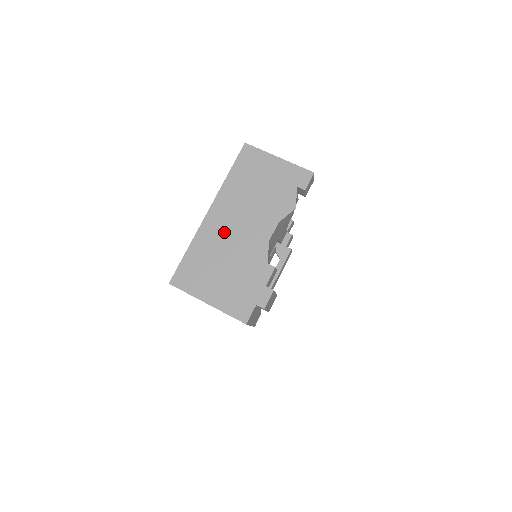
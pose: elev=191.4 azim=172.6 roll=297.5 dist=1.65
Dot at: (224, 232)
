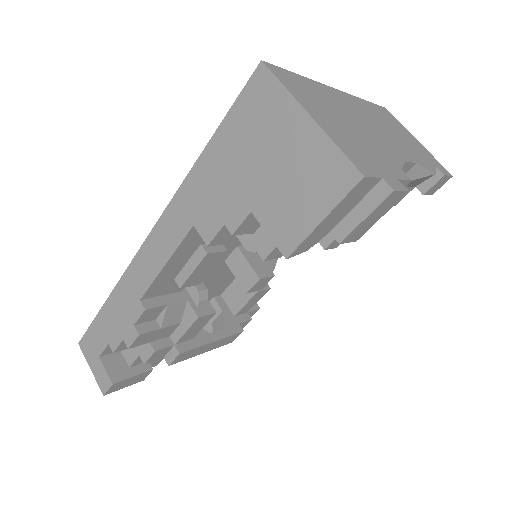
Dot at: (352, 111)
